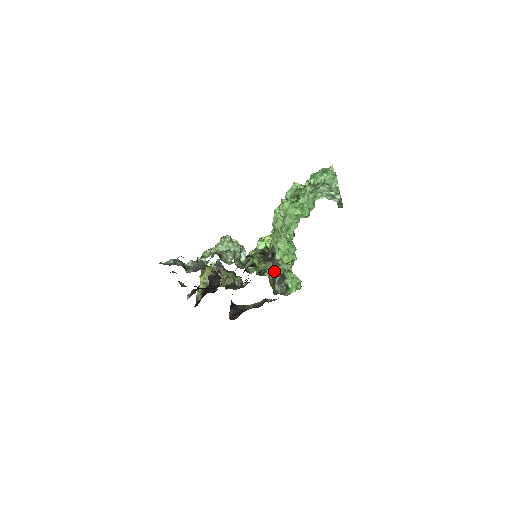
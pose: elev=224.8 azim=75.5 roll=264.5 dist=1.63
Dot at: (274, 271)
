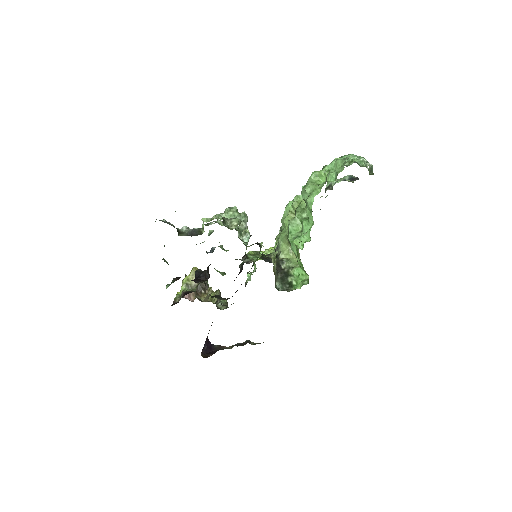
Dot at: (277, 267)
